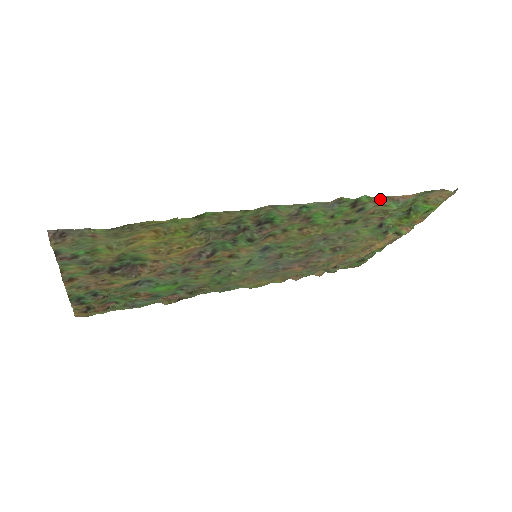
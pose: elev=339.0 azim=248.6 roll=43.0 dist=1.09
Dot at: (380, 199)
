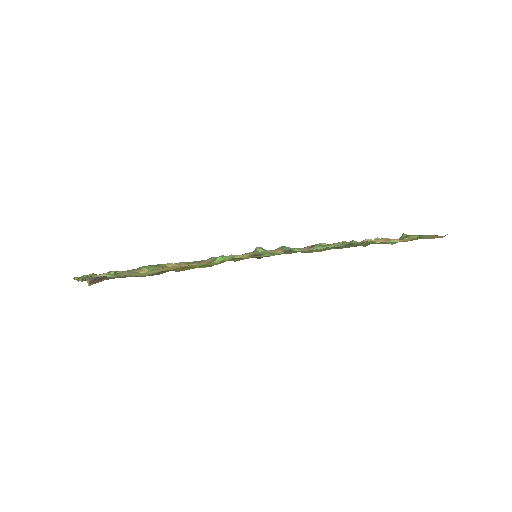
Dot at: (381, 240)
